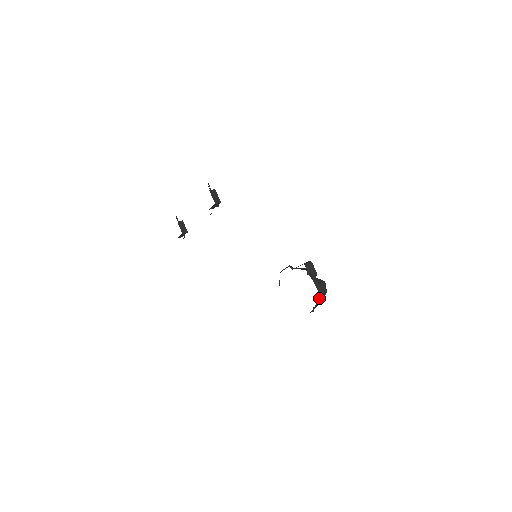
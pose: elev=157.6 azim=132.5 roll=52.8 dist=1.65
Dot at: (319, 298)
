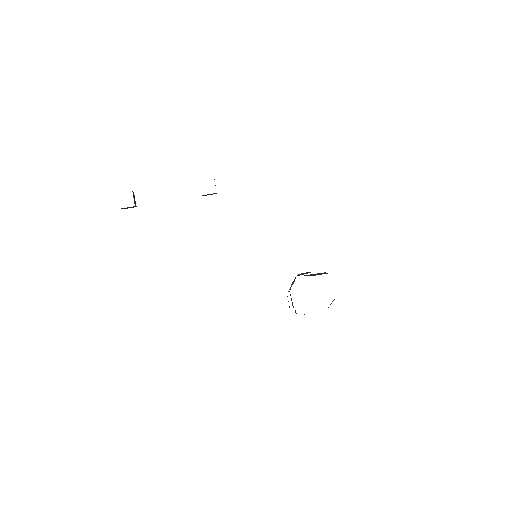
Dot at: (330, 304)
